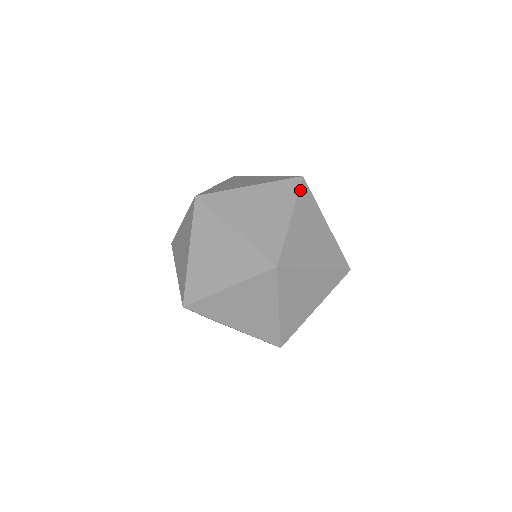
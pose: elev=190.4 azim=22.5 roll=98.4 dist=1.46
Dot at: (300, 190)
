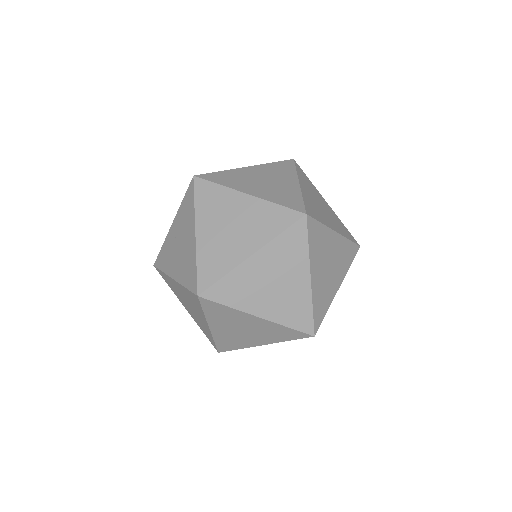
Dot at: (280, 162)
